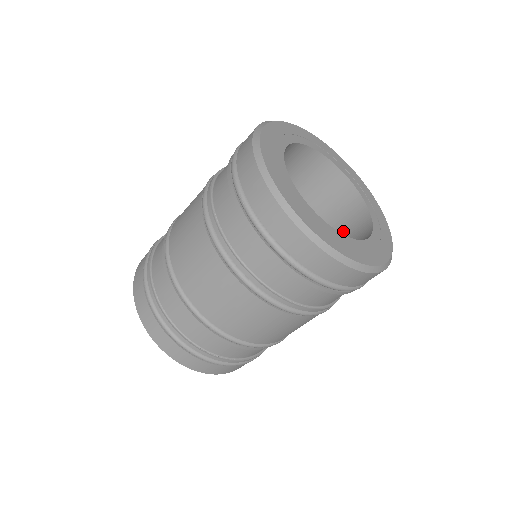
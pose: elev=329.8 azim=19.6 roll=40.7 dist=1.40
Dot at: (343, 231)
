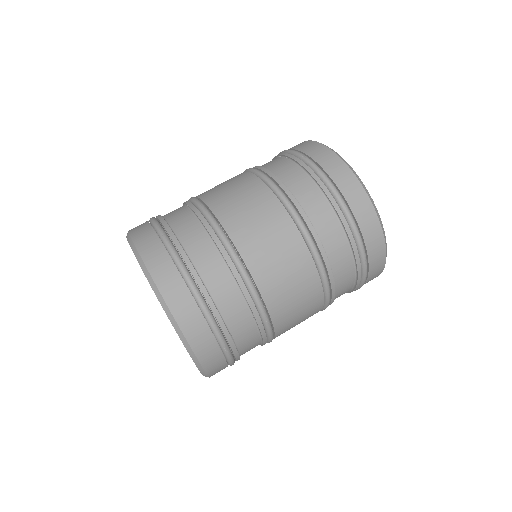
Dot at: occluded
